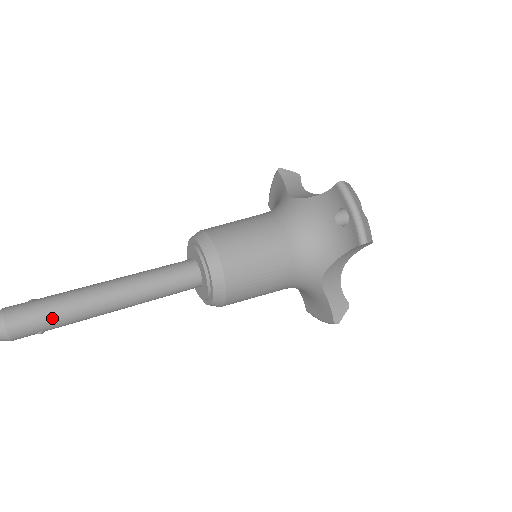
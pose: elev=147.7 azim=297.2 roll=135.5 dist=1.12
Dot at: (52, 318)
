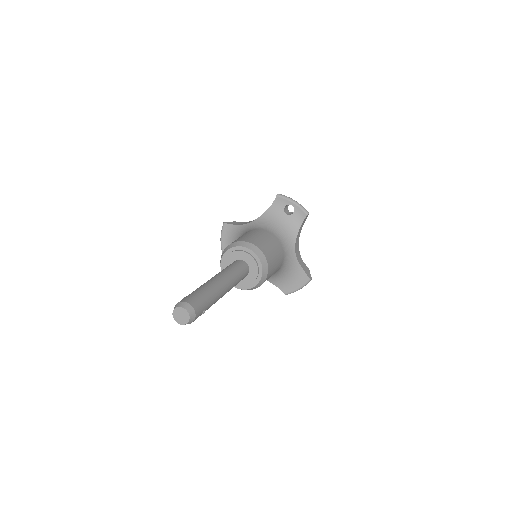
Dot at: (207, 298)
